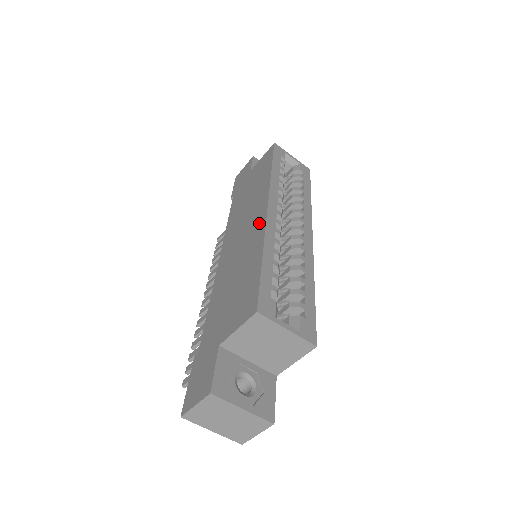
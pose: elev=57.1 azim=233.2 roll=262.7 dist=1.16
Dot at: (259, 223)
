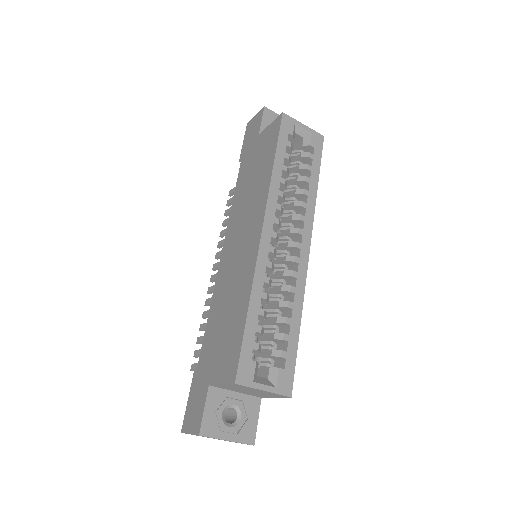
Dot at: (252, 250)
